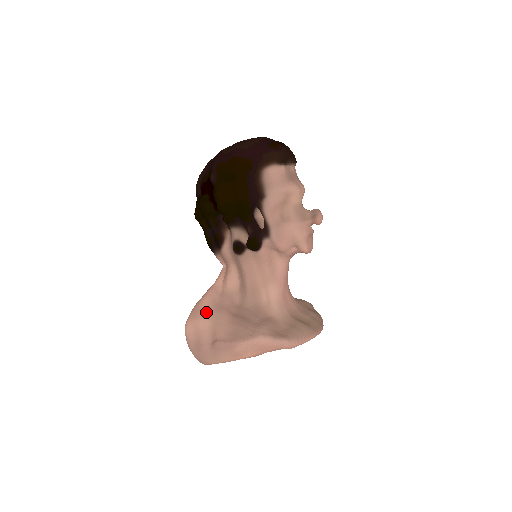
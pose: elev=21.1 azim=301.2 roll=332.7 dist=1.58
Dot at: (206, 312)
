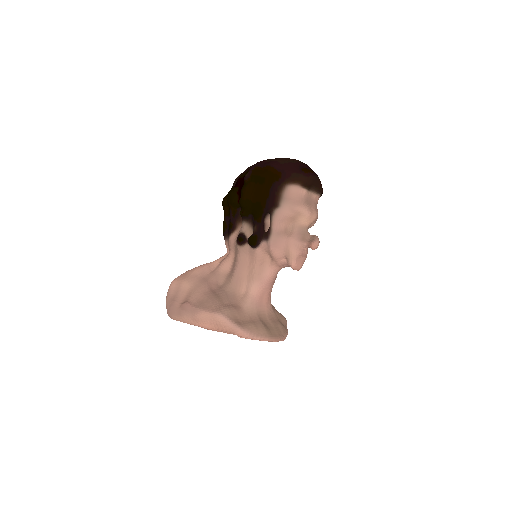
Dot at: (192, 278)
